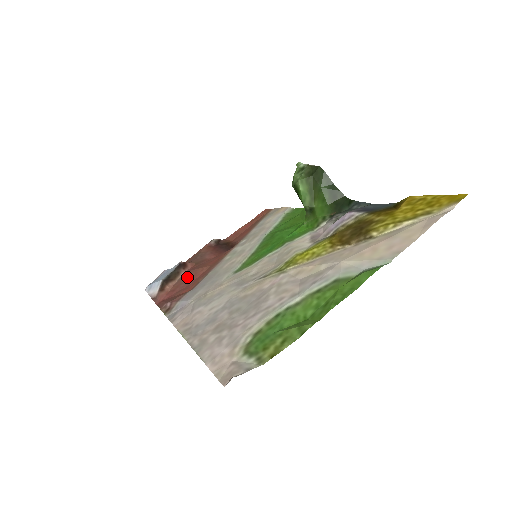
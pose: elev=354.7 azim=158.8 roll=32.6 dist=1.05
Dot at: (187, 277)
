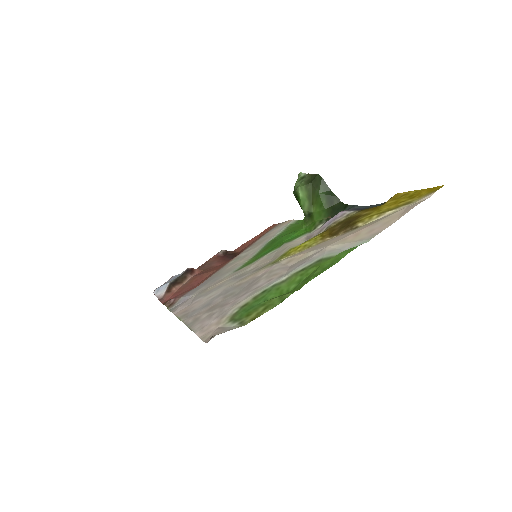
Dot at: (193, 281)
